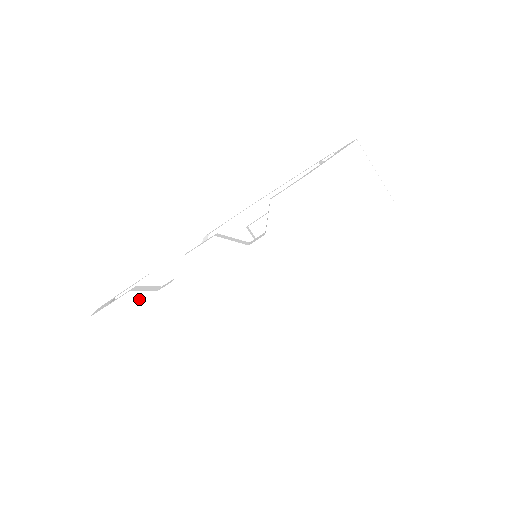
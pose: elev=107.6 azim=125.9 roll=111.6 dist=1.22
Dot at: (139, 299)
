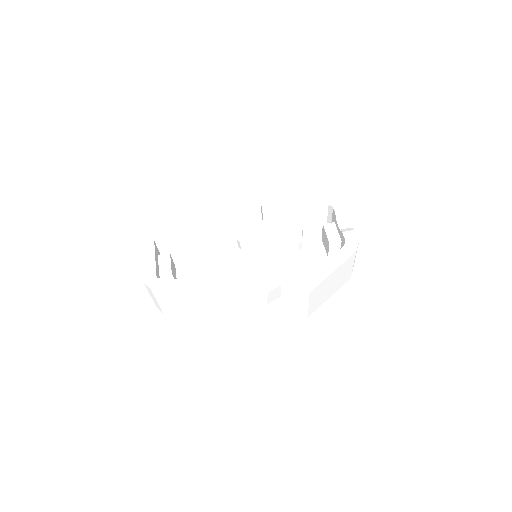
Dot at: (180, 294)
